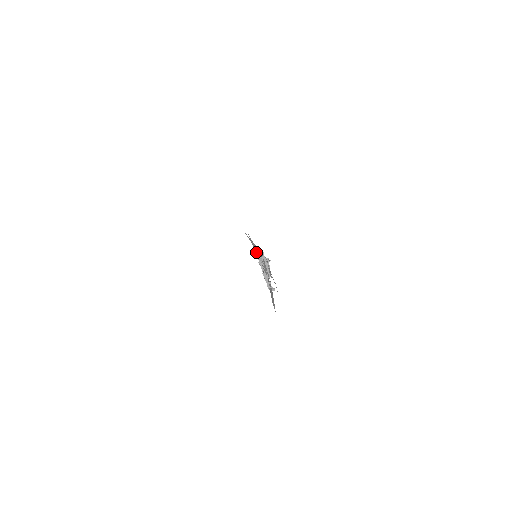
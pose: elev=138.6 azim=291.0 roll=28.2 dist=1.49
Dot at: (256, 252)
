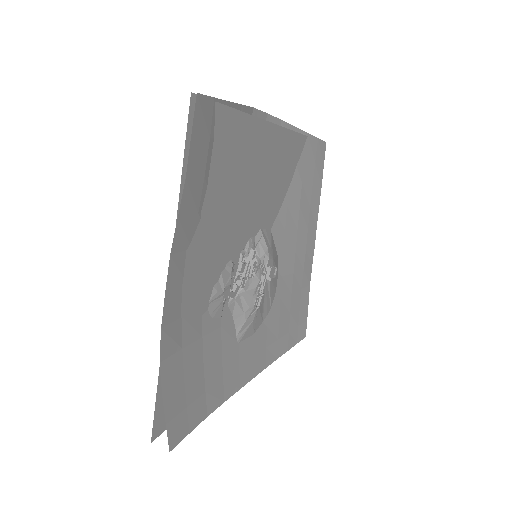
Dot at: (255, 250)
